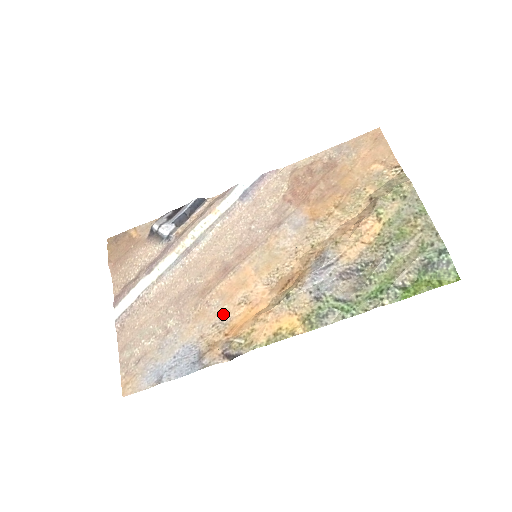
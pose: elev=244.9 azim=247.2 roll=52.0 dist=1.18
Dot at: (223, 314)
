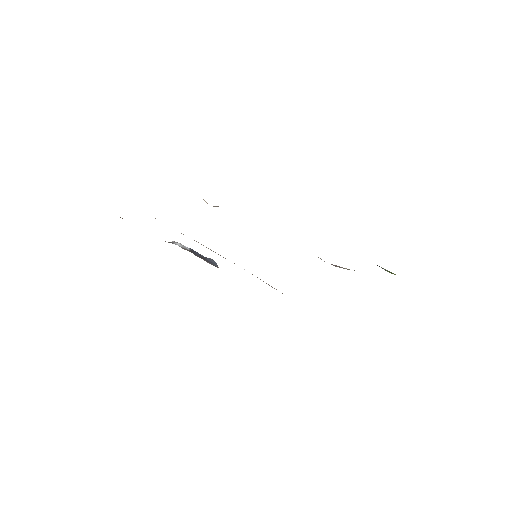
Dot at: occluded
